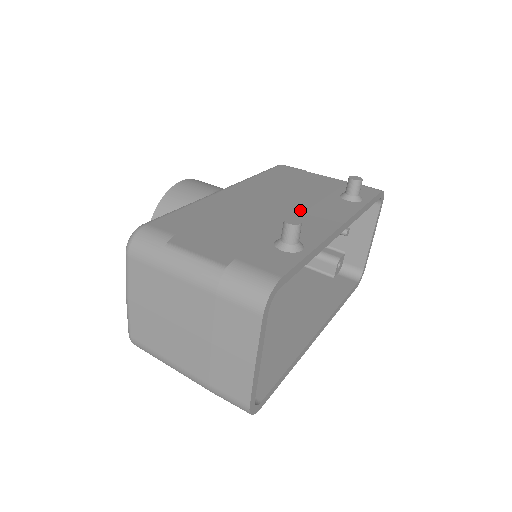
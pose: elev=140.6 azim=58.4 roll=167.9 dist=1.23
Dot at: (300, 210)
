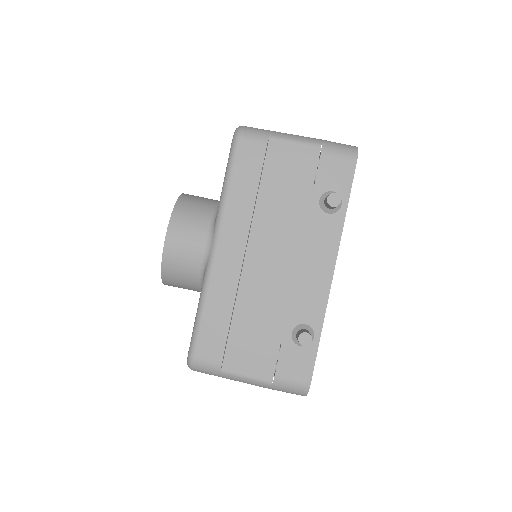
Dot at: (292, 257)
